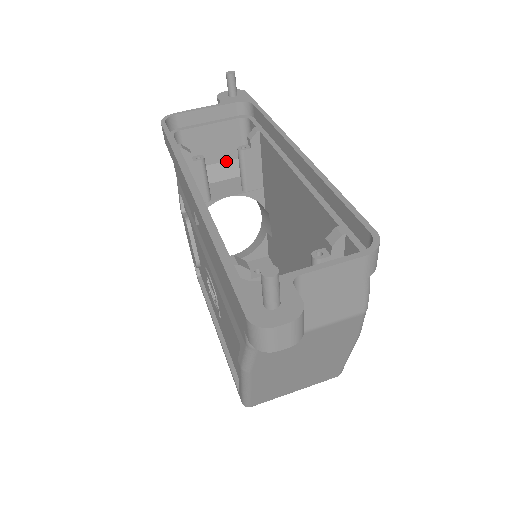
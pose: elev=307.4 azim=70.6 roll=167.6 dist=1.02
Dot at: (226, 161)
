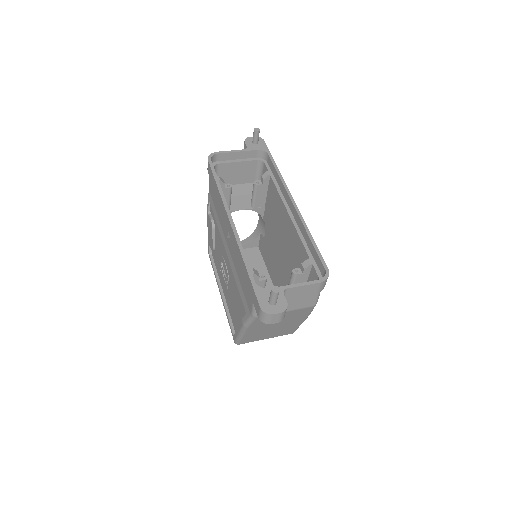
Dot at: (243, 184)
